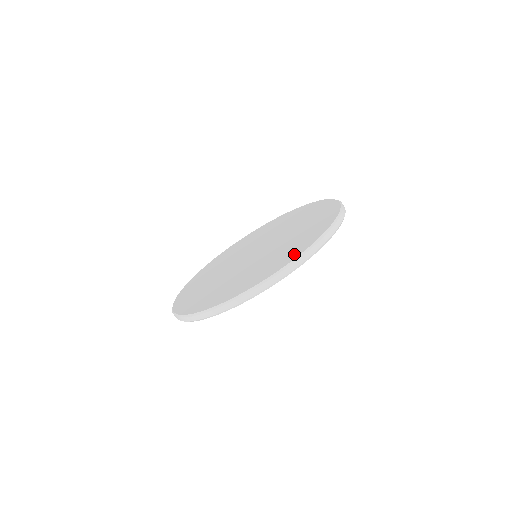
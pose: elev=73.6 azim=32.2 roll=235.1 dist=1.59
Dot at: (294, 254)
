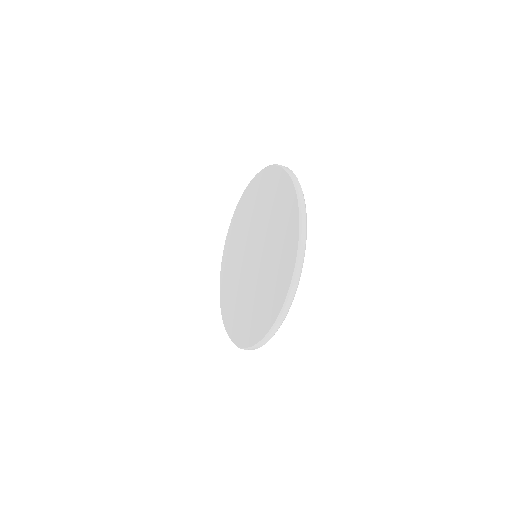
Dot at: (293, 239)
